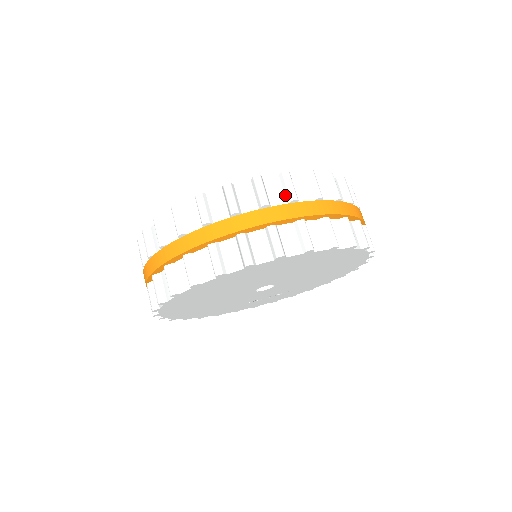
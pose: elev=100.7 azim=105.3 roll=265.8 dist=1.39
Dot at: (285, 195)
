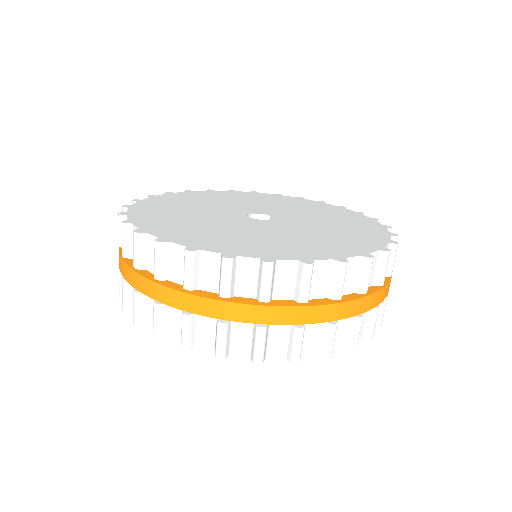
Dot at: (295, 289)
